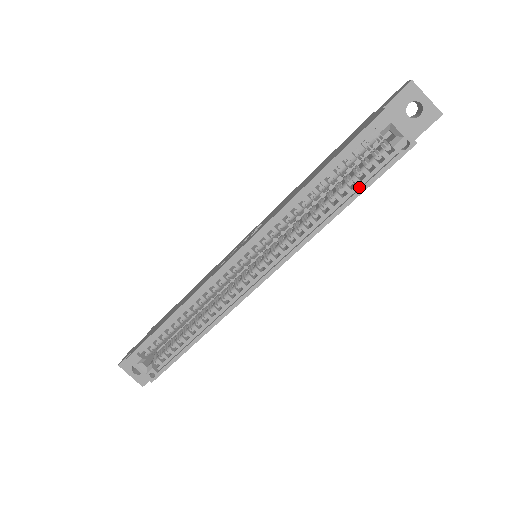
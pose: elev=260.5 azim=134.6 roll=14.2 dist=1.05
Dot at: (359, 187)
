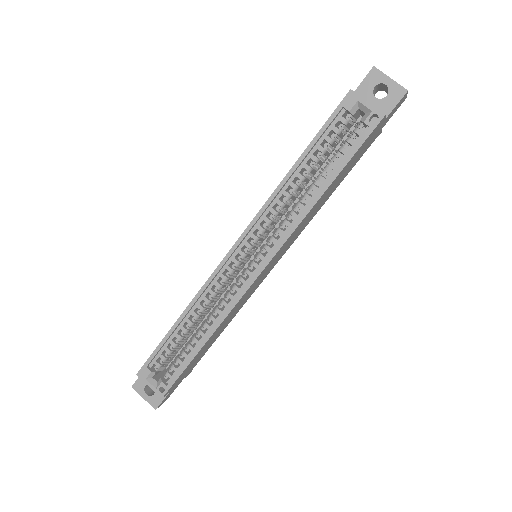
Dot at: (339, 166)
